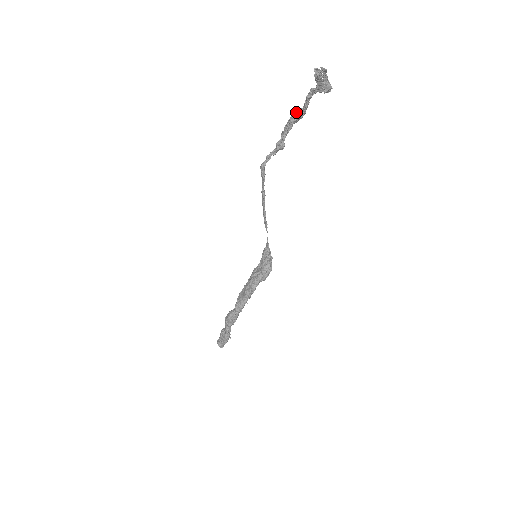
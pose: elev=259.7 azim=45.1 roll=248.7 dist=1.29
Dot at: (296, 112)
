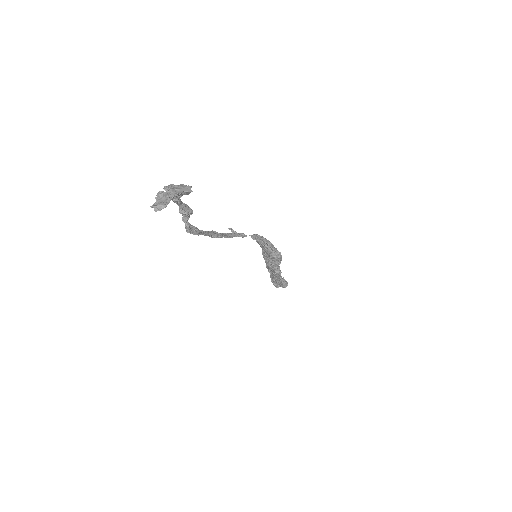
Dot at: occluded
